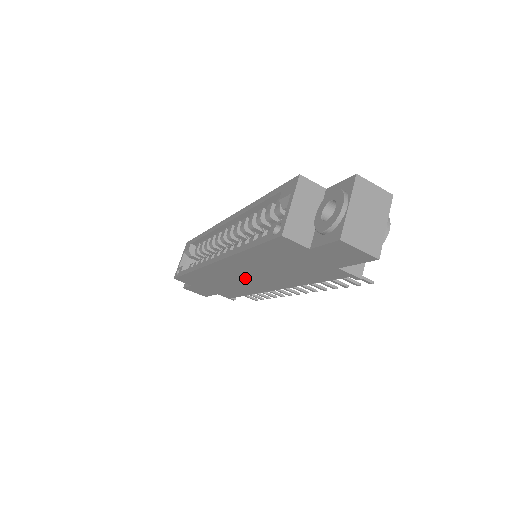
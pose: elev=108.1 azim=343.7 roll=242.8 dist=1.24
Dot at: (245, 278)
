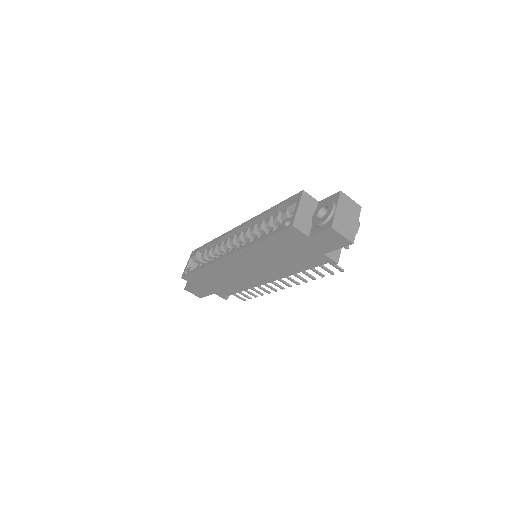
Dot at: (248, 271)
